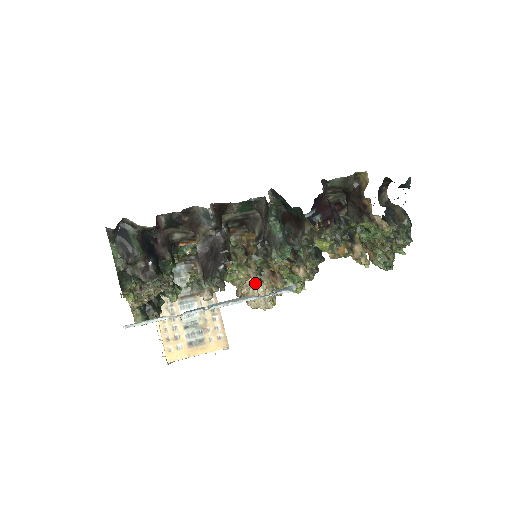
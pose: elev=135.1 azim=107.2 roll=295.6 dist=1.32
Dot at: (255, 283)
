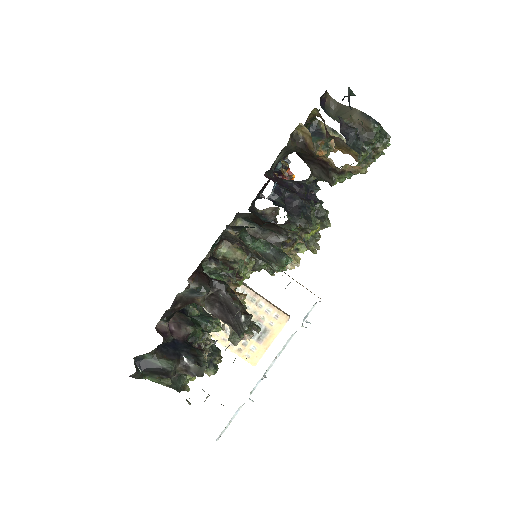
Dot at: occluded
